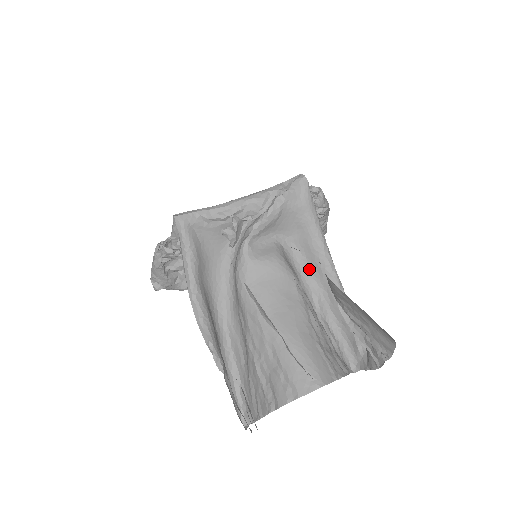
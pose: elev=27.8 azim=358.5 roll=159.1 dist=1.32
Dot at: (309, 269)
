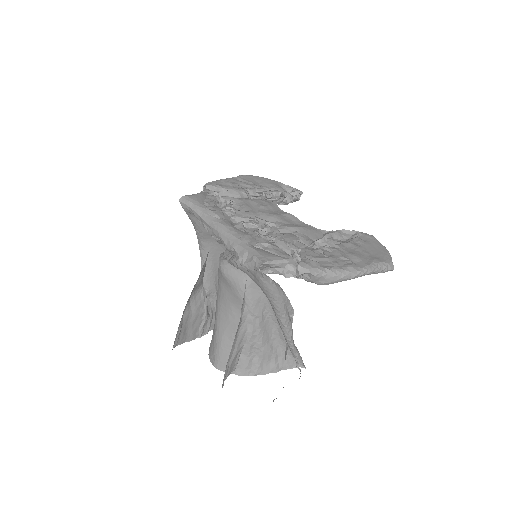
Dot at: occluded
